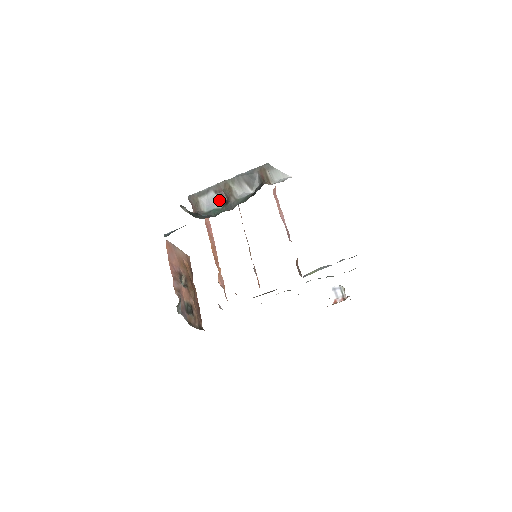
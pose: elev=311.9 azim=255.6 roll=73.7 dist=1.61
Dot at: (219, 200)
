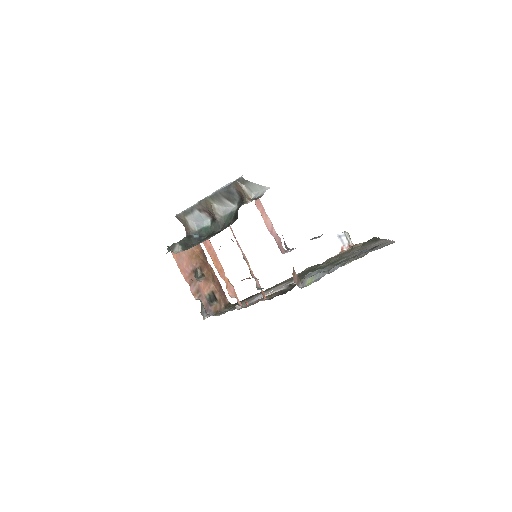
Dot at: (205, 217)
